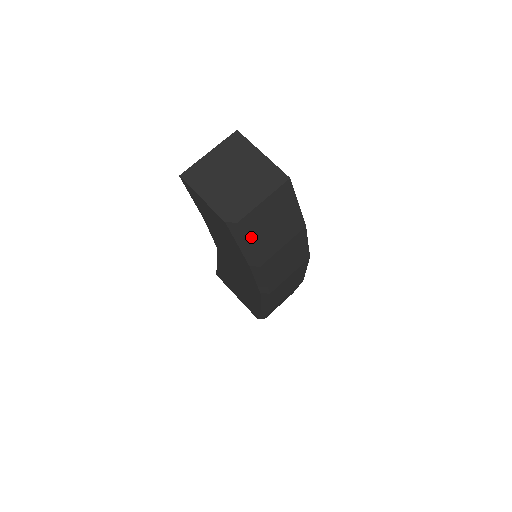
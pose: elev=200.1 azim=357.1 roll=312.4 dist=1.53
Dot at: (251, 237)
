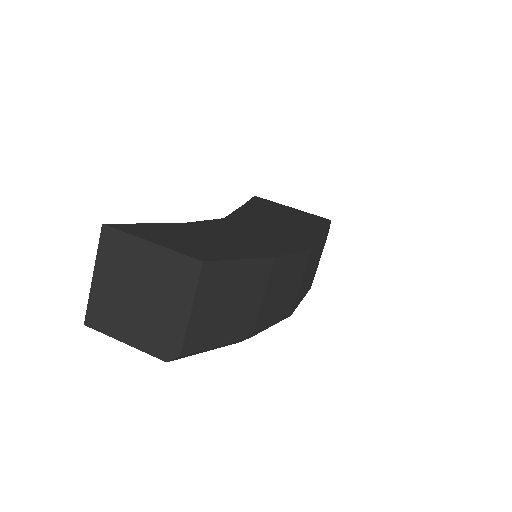
Dot at: (212, 341)
